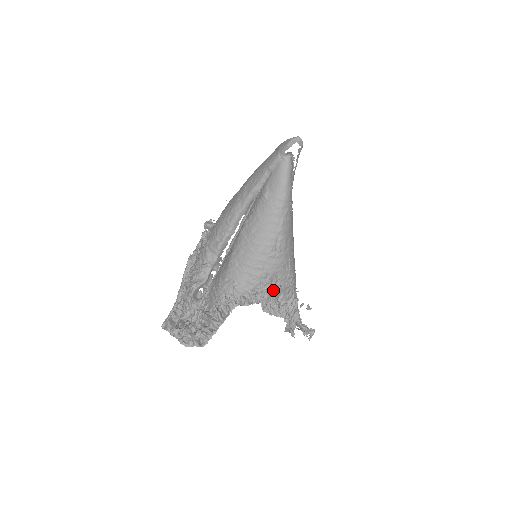
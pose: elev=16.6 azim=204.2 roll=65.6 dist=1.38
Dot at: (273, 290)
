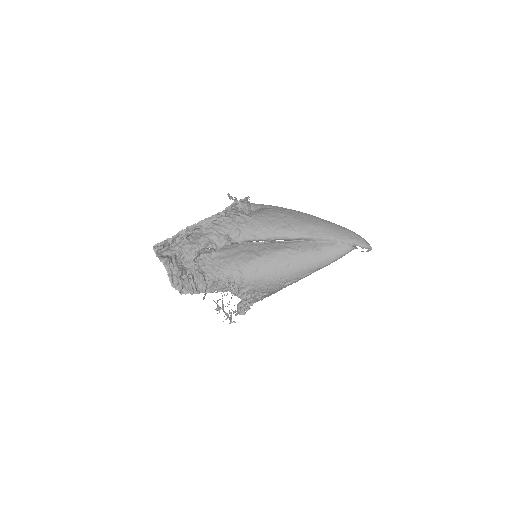
Dot at: (254, 297)
